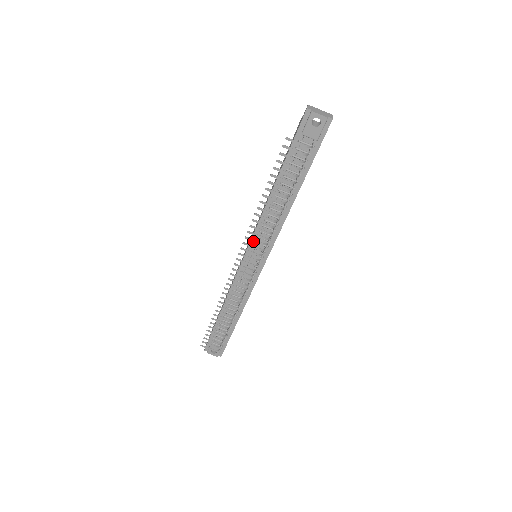
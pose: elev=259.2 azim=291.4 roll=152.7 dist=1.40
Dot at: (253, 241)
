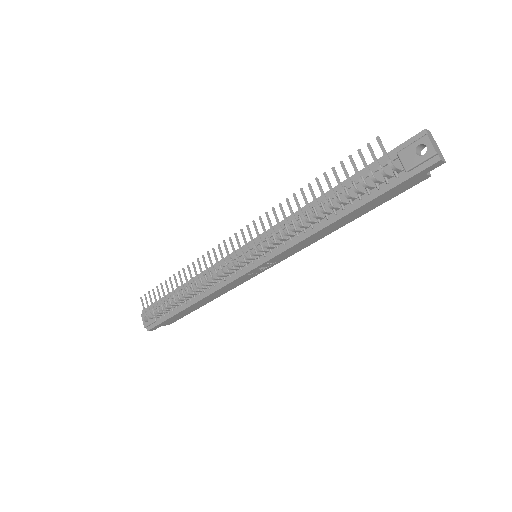
Dot at: (262, 227)
